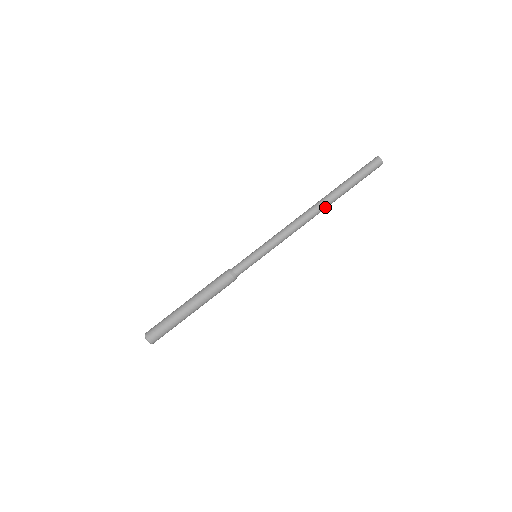
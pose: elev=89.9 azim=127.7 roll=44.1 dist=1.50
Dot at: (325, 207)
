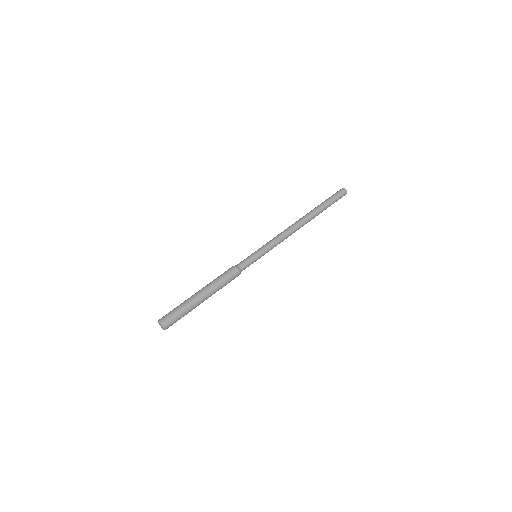
Dot at: (308, 219)
